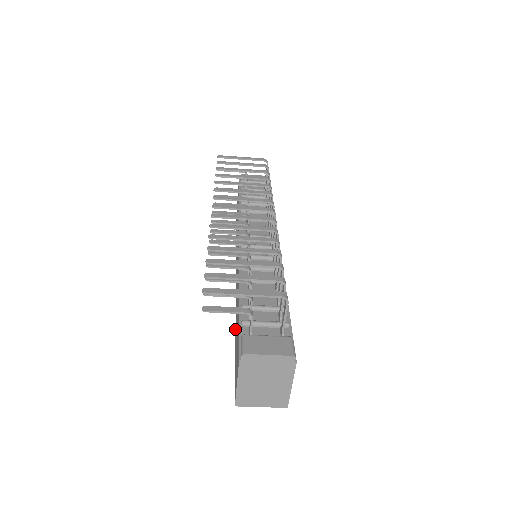
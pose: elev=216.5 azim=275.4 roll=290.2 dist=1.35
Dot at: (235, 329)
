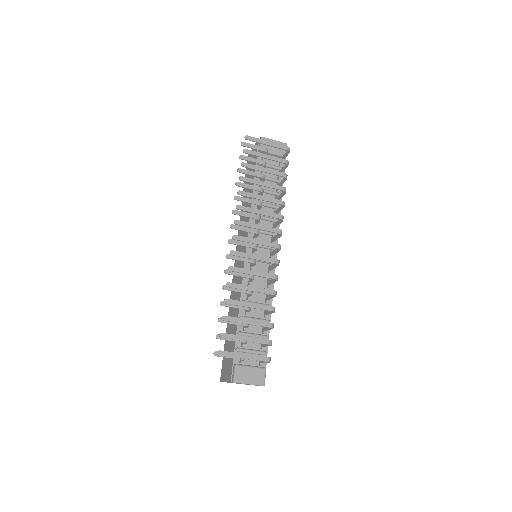
Dot at: (228, 314)
